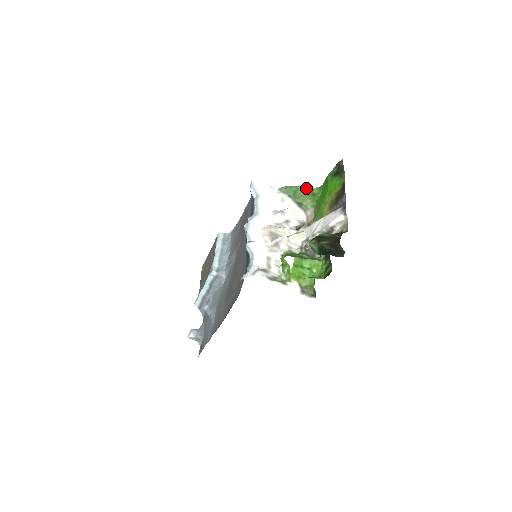
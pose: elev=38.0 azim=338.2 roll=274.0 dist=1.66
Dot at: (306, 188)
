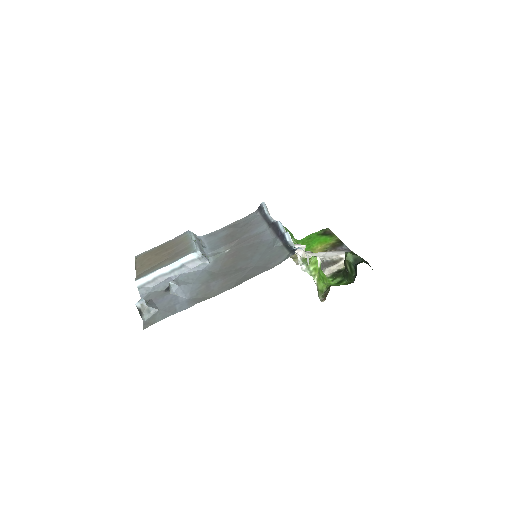
Dot at: (291, 234)
